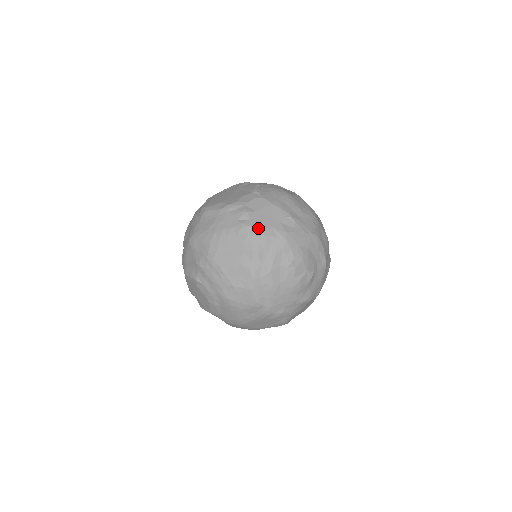
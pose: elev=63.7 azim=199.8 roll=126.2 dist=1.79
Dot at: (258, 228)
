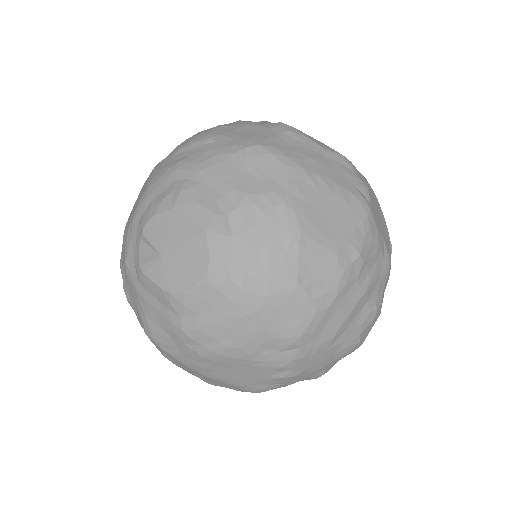
Dot at: (376, 223)
